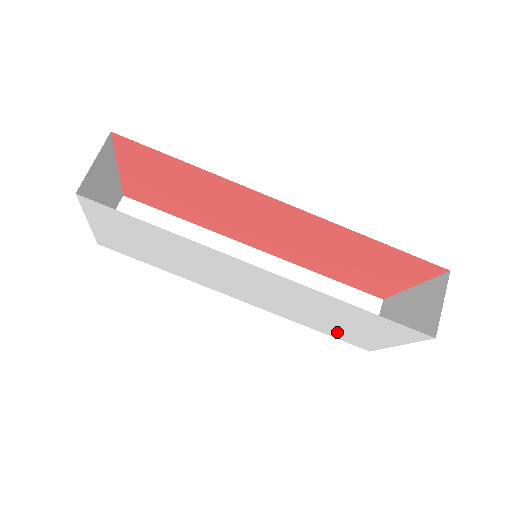
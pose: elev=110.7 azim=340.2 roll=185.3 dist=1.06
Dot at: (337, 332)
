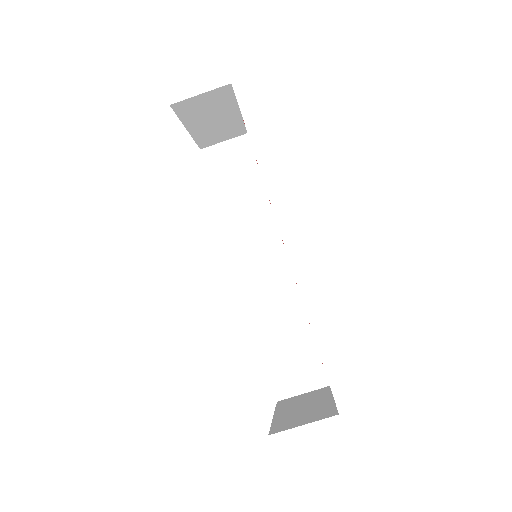
Dot at: occluded
